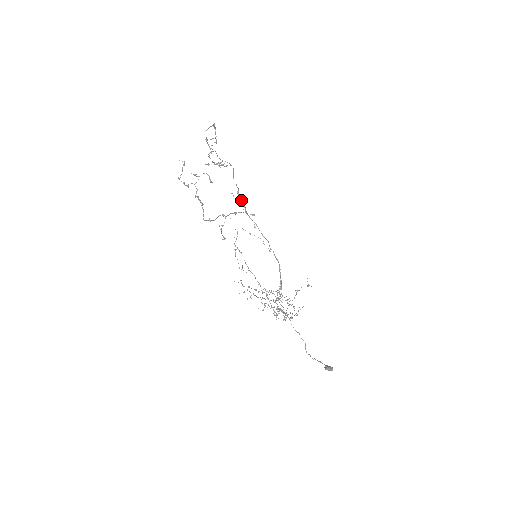
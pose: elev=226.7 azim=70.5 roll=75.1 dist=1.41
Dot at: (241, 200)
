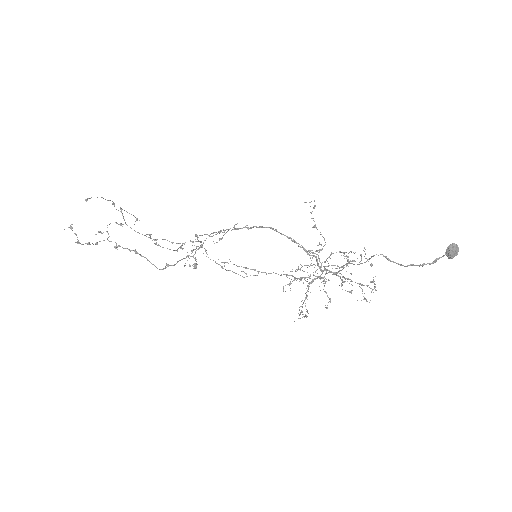
Dot at: (201, 235)
